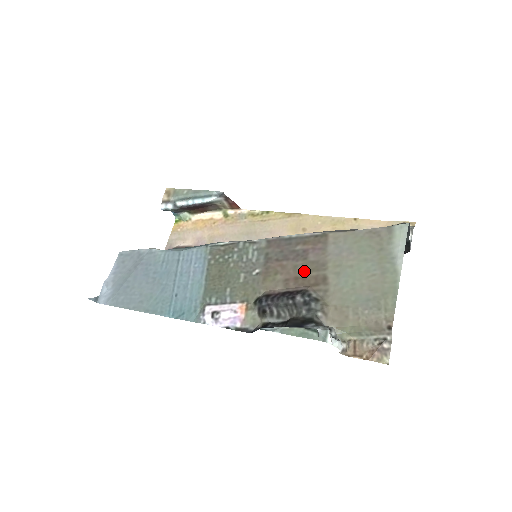
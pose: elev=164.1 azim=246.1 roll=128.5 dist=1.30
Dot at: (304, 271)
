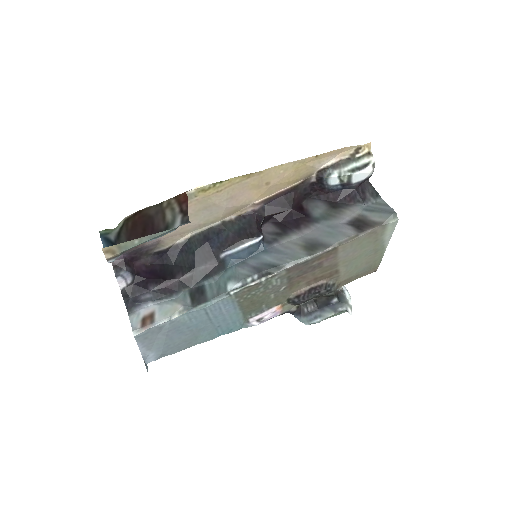
Dot at: (321, 274)
